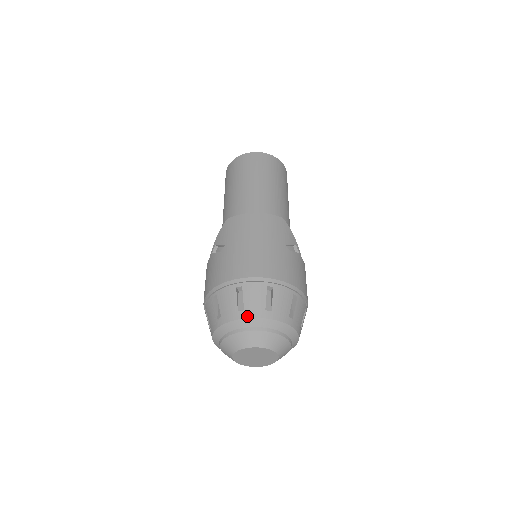
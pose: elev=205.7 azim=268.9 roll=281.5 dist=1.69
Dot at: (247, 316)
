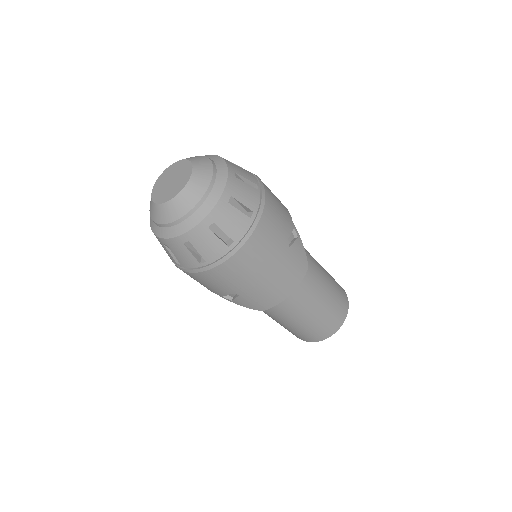
Dot at: occluded
